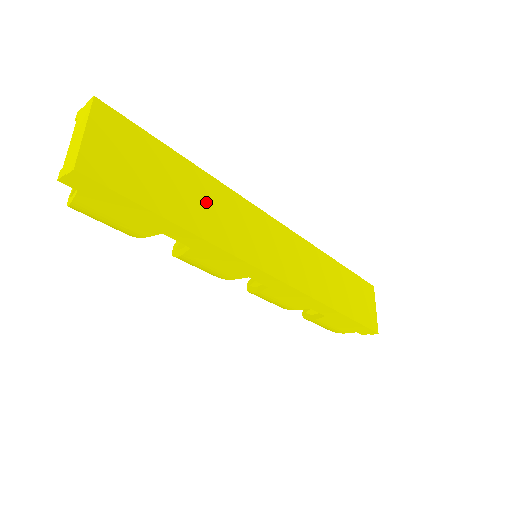
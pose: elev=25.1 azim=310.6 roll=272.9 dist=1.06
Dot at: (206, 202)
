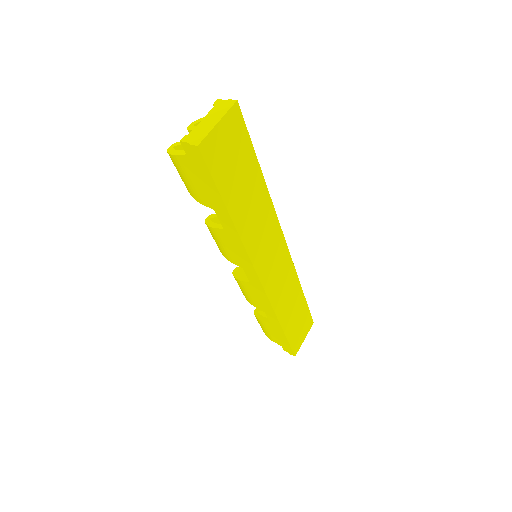
Dot at: (254, 207)
